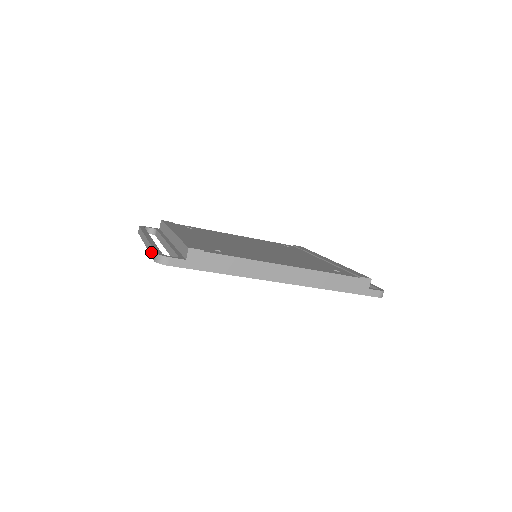
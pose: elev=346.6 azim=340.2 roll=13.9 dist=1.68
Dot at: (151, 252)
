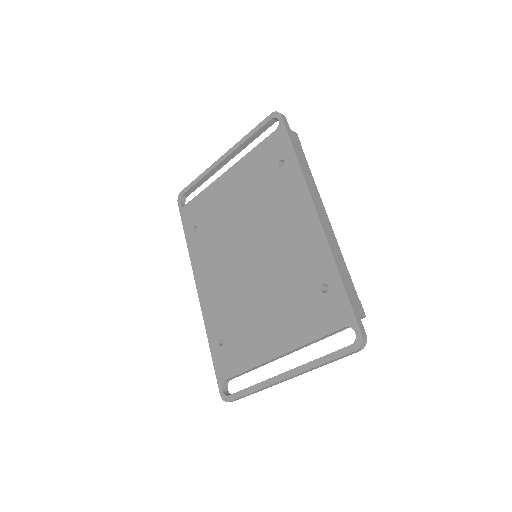
Dot at: (257, 128)
